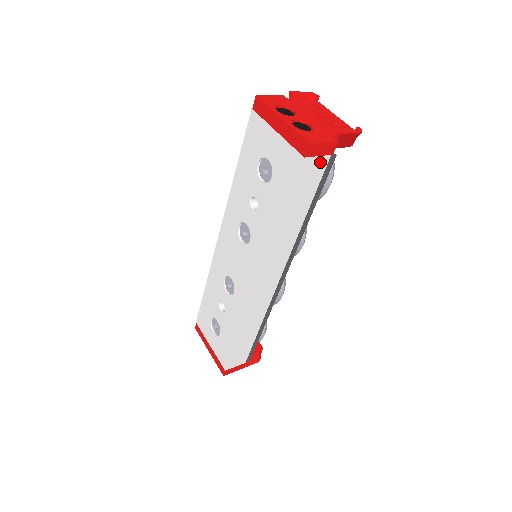
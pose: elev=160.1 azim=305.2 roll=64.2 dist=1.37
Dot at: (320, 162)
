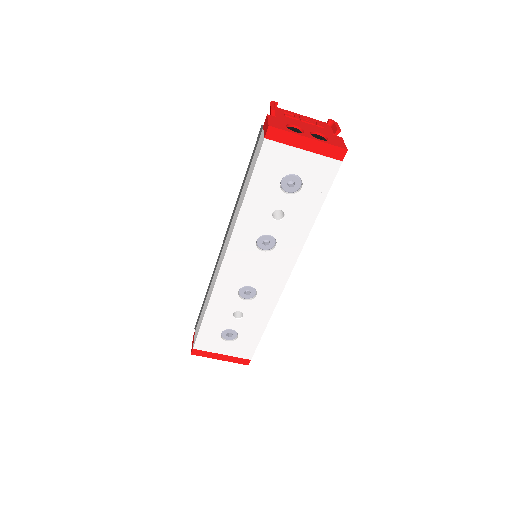
Dot at: occluded
